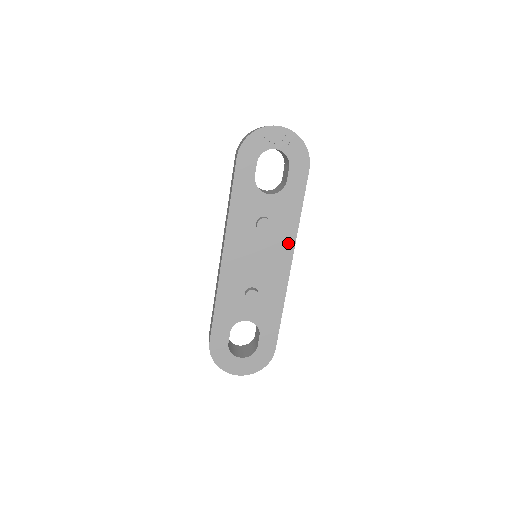
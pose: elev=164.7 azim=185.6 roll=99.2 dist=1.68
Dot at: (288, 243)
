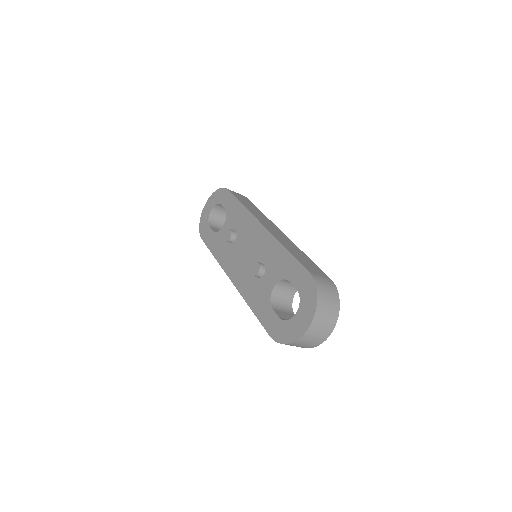
Dot at: (250, 222)
